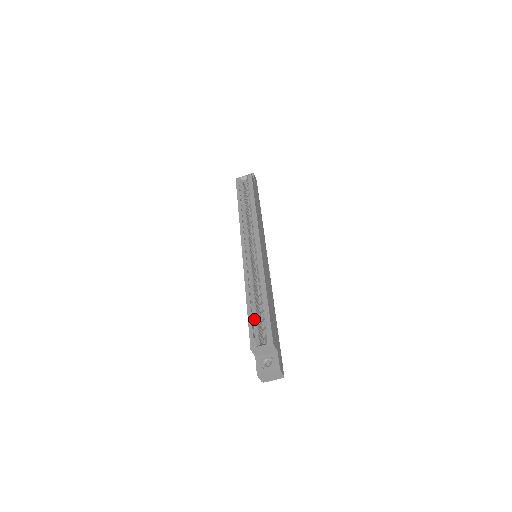
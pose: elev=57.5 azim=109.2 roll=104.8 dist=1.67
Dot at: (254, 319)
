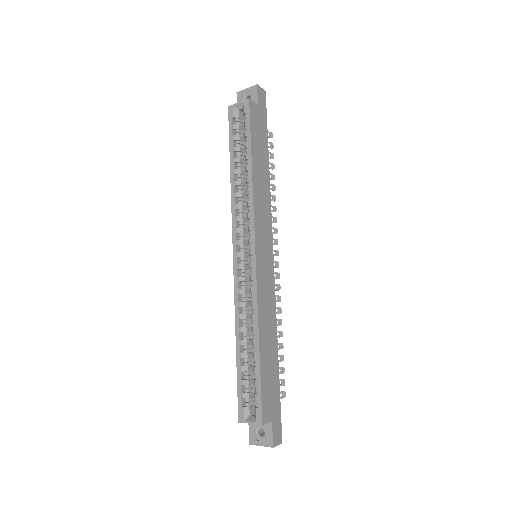
Dot at: (244, 376)
